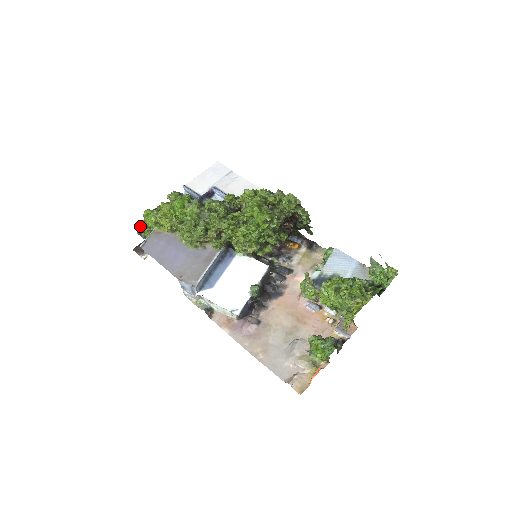
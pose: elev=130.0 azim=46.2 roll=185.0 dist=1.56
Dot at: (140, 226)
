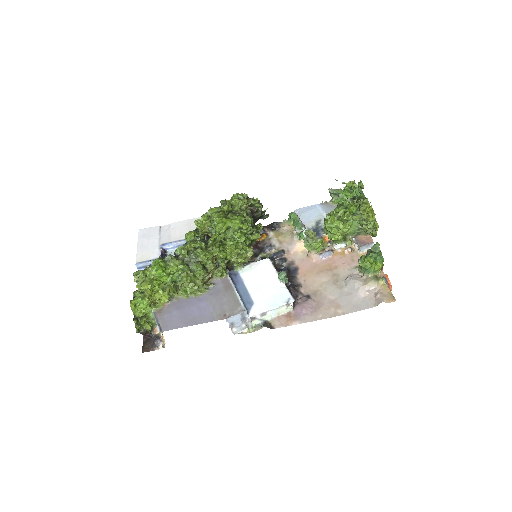
Dot at: (135, 322)
